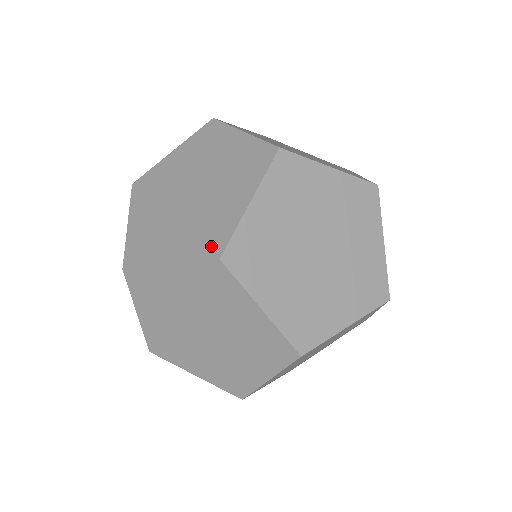
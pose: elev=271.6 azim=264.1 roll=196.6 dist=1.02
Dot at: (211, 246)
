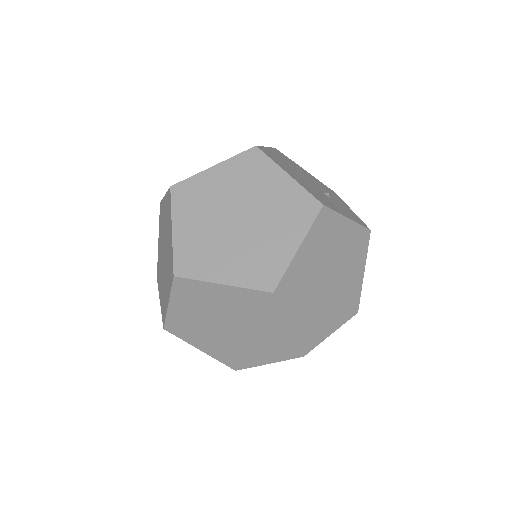
Dot at: (171, 273)
